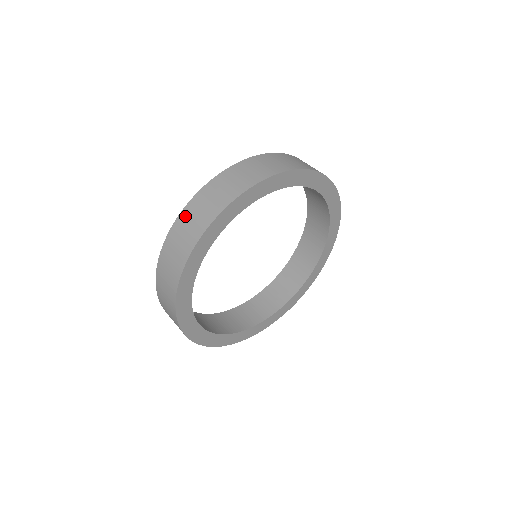
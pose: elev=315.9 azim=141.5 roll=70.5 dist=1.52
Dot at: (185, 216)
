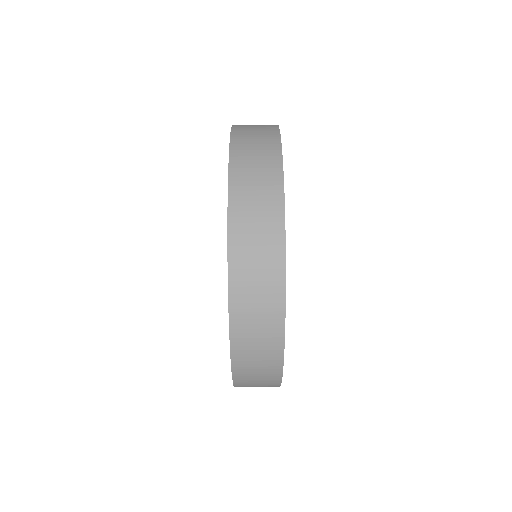
Dot at: (242, 378)
